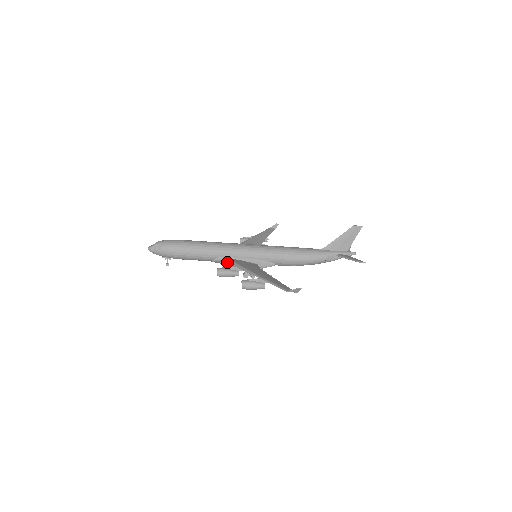
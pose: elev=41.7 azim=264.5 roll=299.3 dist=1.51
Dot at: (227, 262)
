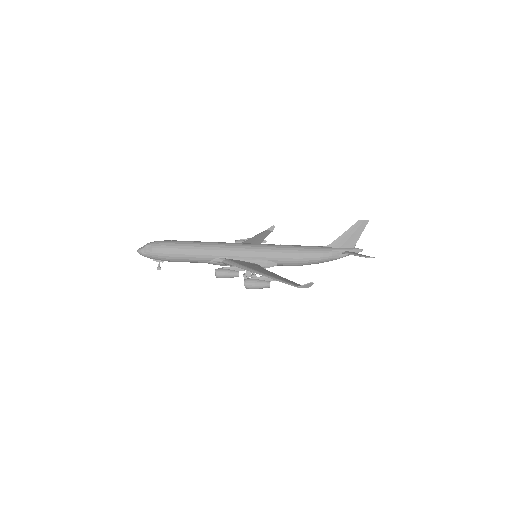
Dot at: (225, 262)
